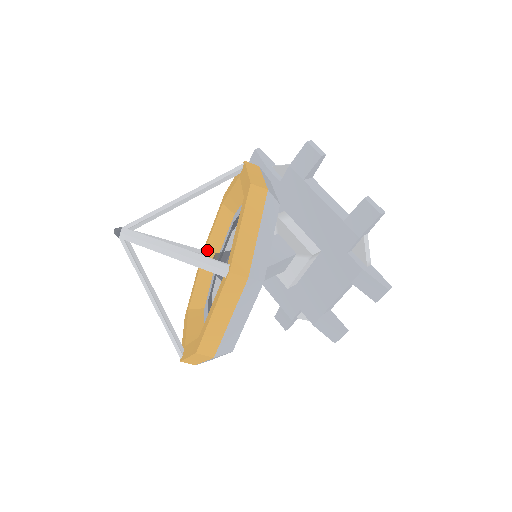
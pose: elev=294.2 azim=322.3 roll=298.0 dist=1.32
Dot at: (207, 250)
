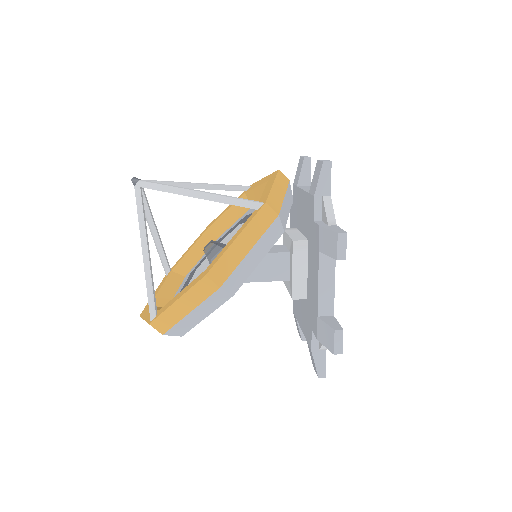
Dot at: (248, 194)
